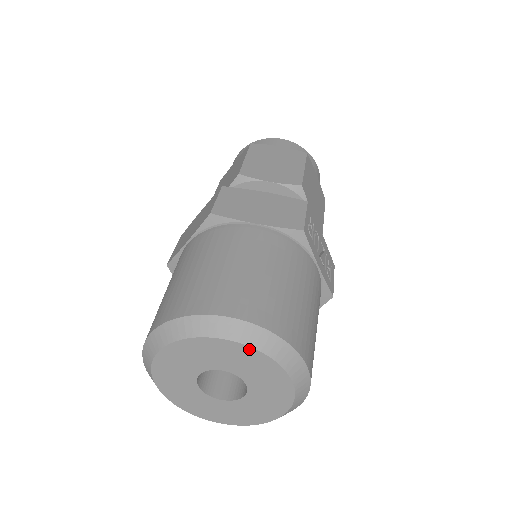
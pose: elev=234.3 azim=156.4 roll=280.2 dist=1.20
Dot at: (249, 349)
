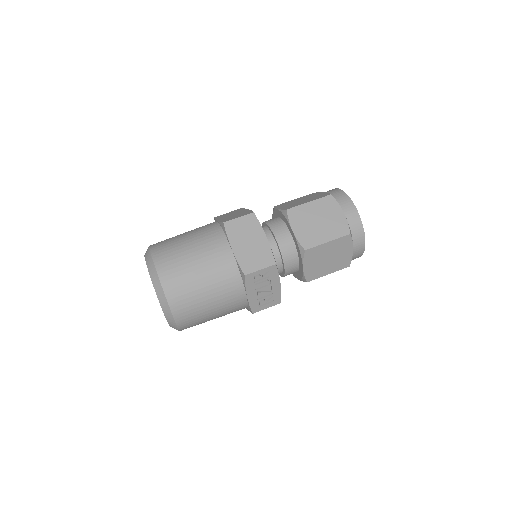
Dot at: (156, 293)
